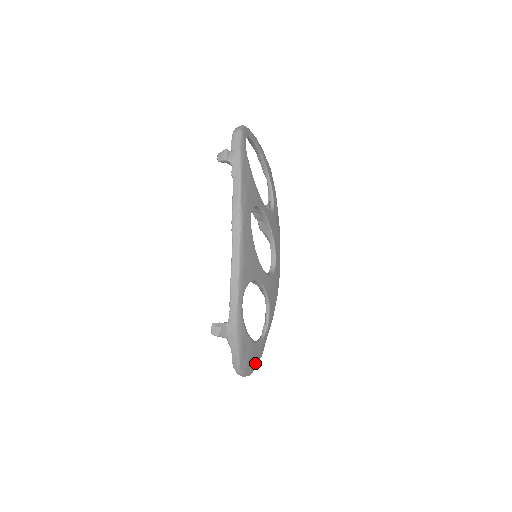
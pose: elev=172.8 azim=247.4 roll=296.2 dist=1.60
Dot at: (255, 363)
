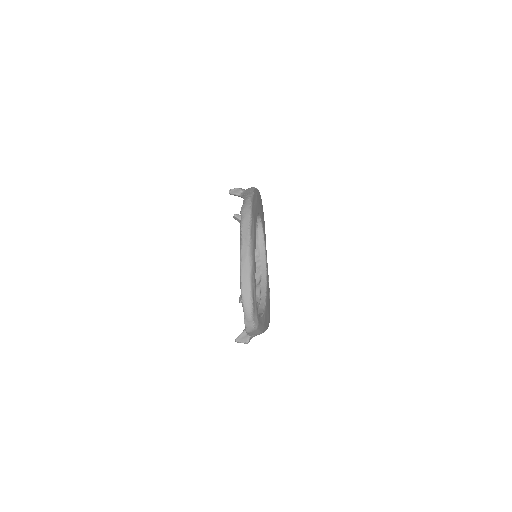
Dot at: occluded
